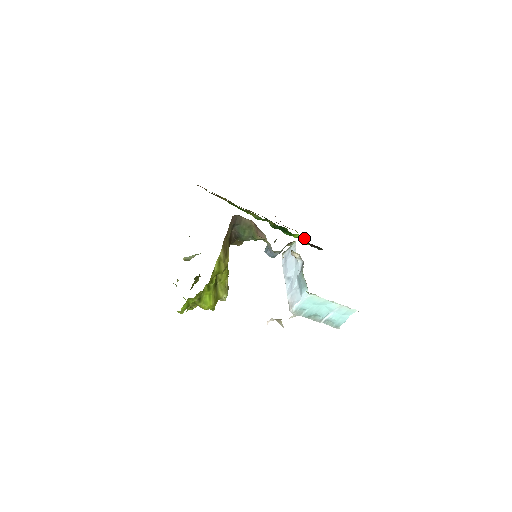
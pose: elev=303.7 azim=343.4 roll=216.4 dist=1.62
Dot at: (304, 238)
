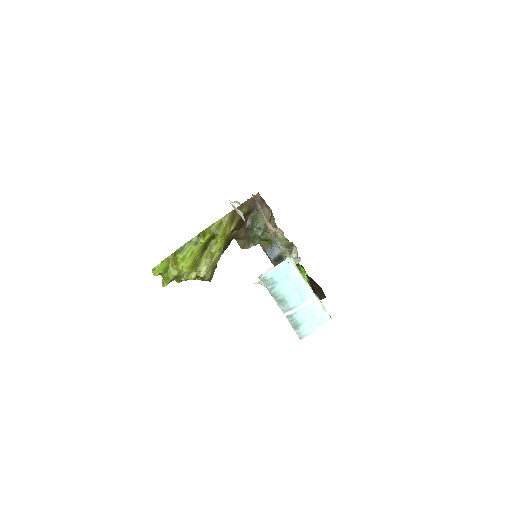
Dot at: (310, 285)
